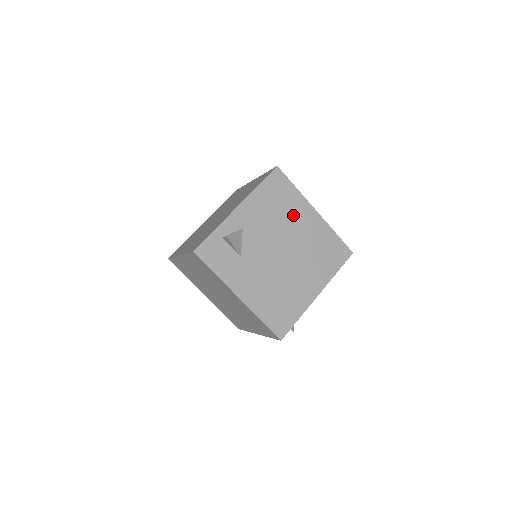
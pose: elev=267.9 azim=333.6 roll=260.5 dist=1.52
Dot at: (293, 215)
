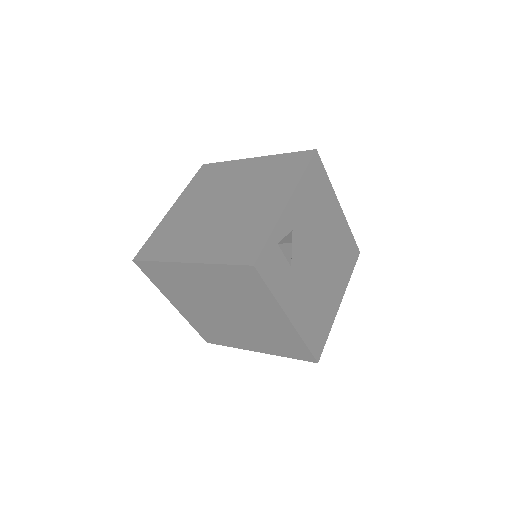
Dot at: (326, 211)
